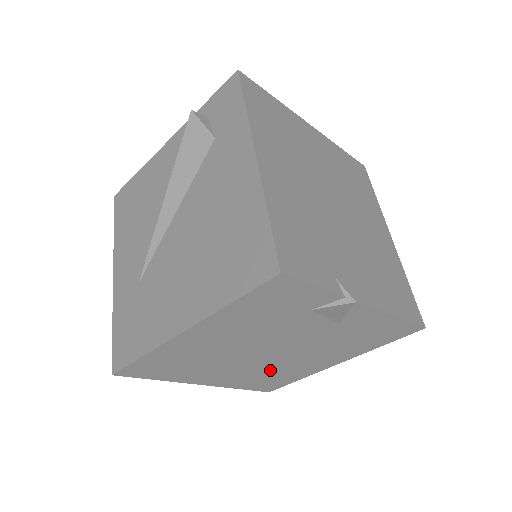
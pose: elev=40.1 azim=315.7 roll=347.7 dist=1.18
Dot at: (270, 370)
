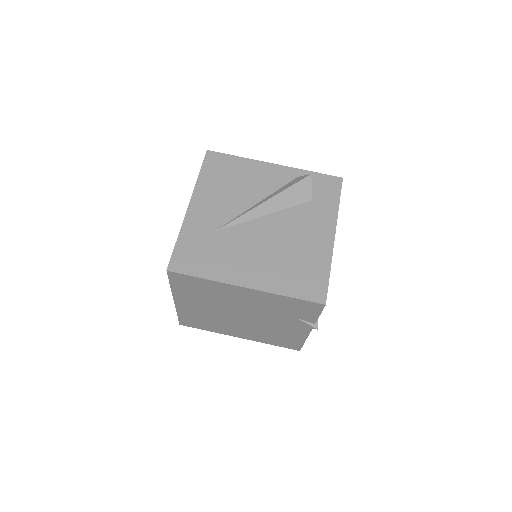
Dot at: (215, 319)
